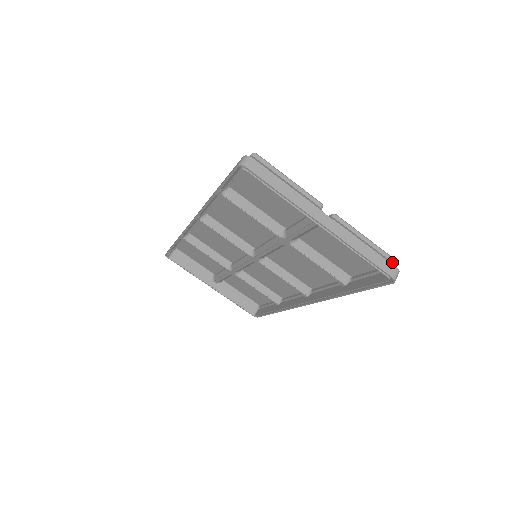
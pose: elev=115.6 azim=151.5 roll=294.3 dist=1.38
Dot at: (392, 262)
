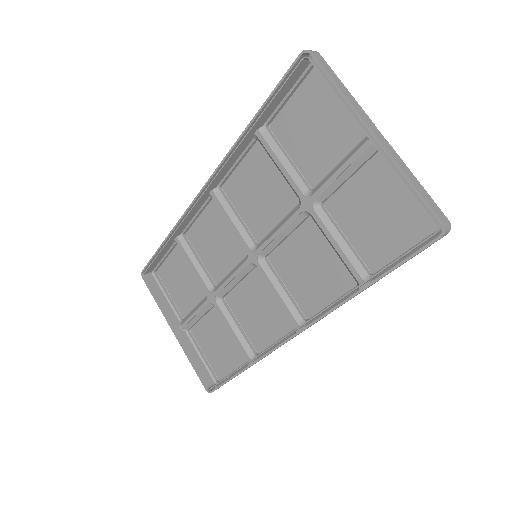
Dot at: occluded
